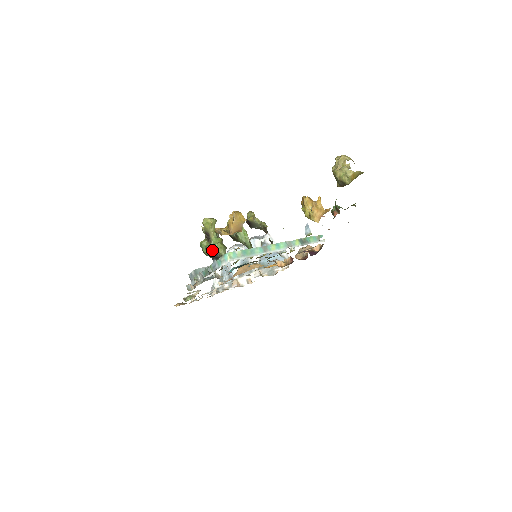
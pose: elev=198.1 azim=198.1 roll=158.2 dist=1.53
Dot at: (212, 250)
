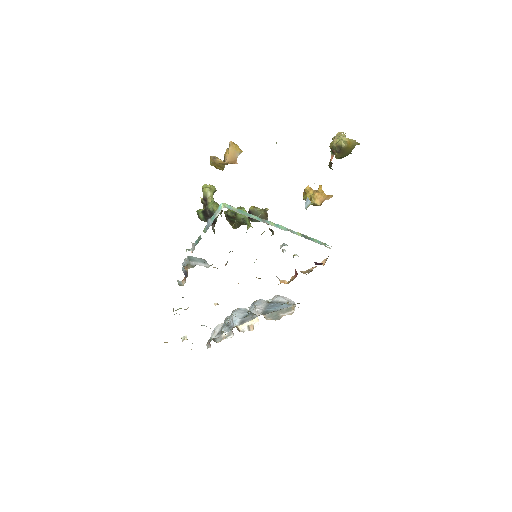
Dot at: (208, 210)
